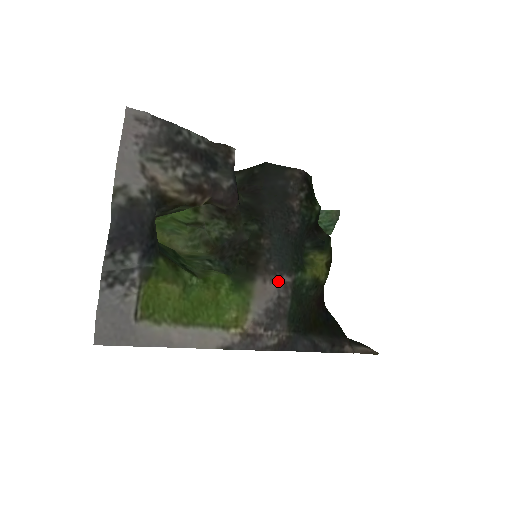
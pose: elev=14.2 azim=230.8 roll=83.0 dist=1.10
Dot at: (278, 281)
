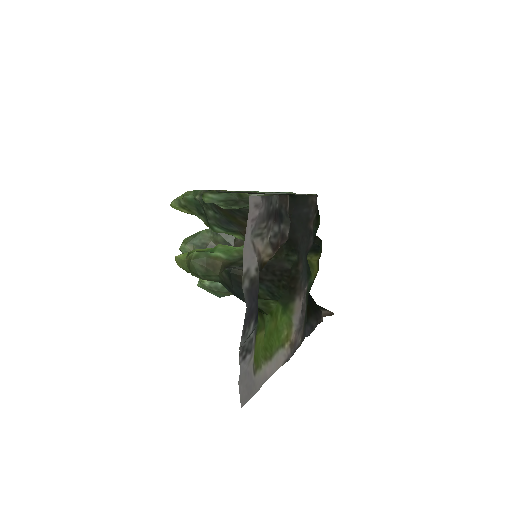
Dot at: (303, 293)
